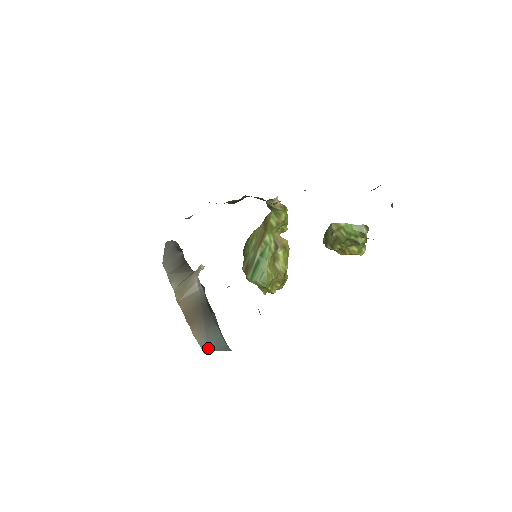
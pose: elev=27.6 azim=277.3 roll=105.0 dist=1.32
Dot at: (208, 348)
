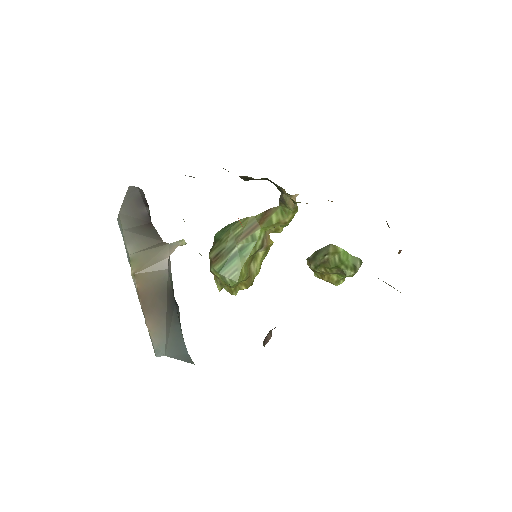
Dot at: (165, 352)
